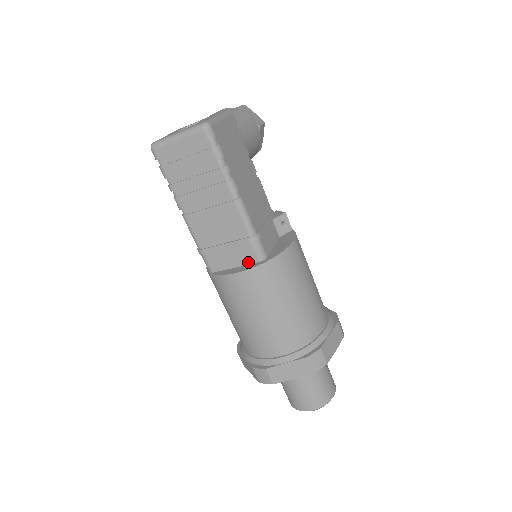
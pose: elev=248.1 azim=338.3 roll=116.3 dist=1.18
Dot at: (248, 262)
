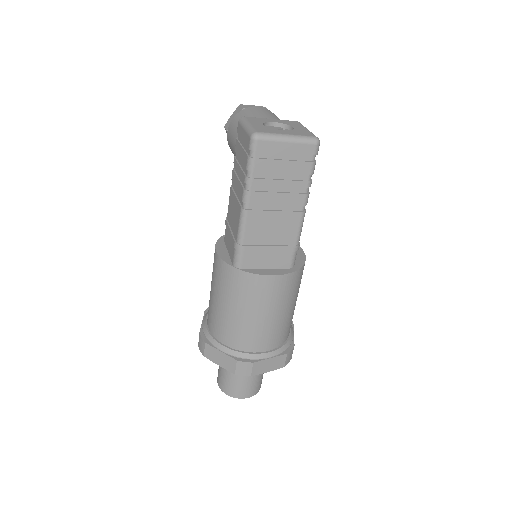
Dot at: (280, 266)
